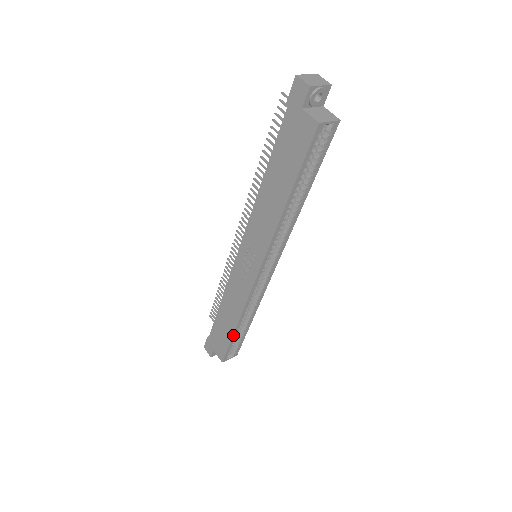
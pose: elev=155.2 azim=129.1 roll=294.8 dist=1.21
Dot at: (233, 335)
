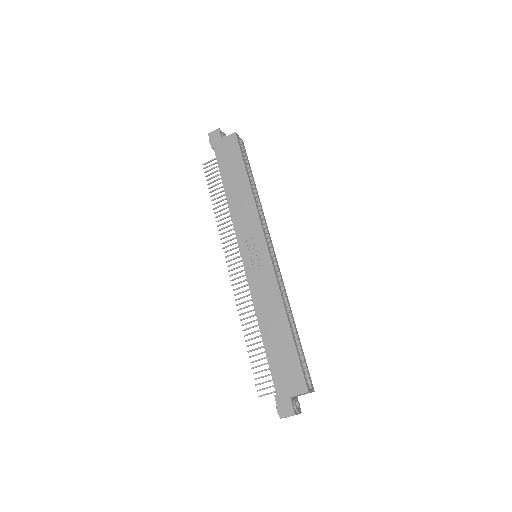
Dot at: (292, 337)
